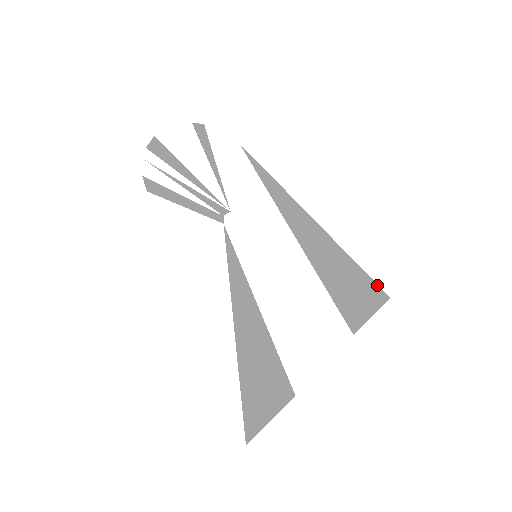
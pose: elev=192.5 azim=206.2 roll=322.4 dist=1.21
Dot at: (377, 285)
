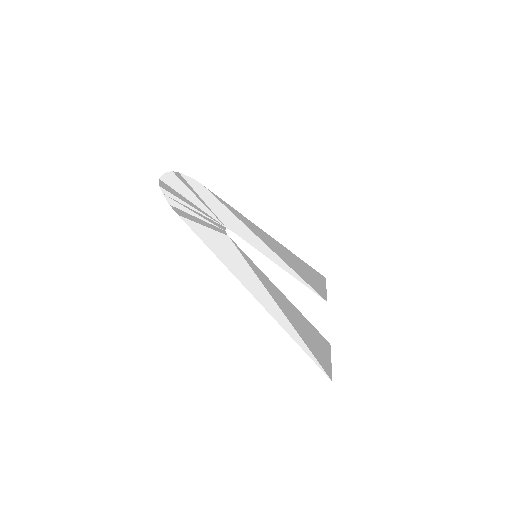
Dot at: (316, 271)
